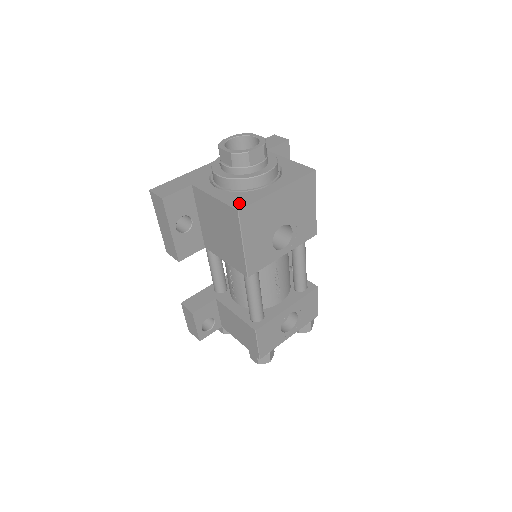
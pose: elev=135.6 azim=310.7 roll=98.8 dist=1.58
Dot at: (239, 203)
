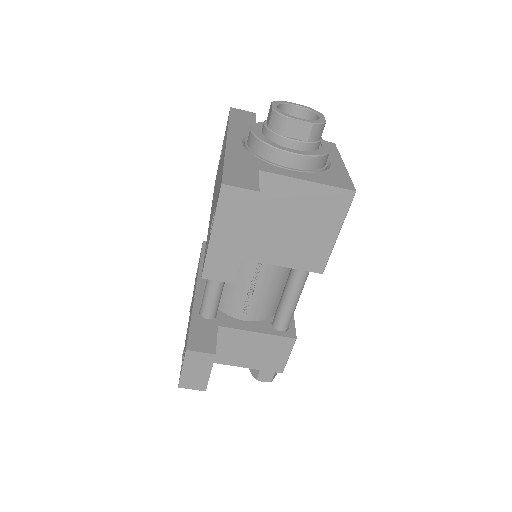
Dot at: (343, 183)
